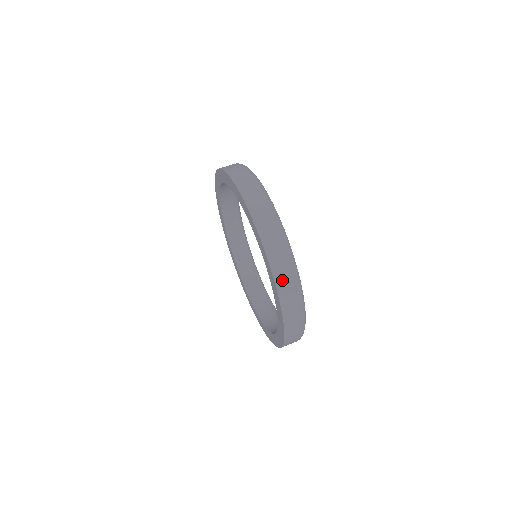
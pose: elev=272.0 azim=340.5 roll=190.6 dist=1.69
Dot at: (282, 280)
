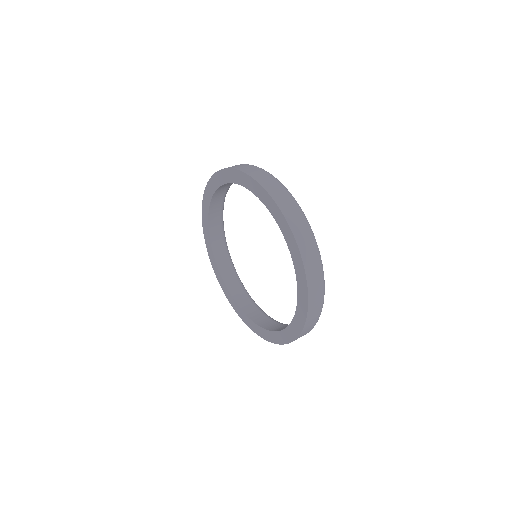
Dot at: (304, 245)
